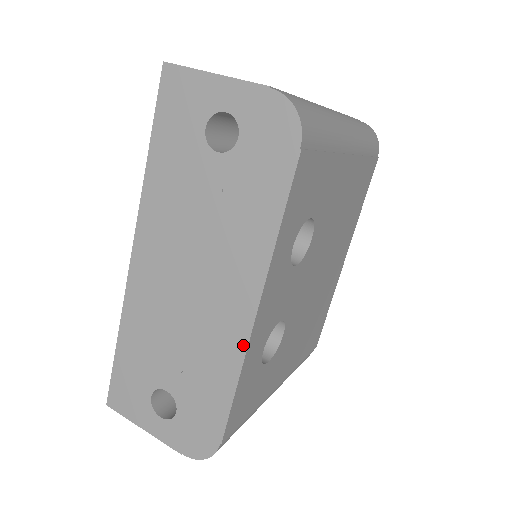
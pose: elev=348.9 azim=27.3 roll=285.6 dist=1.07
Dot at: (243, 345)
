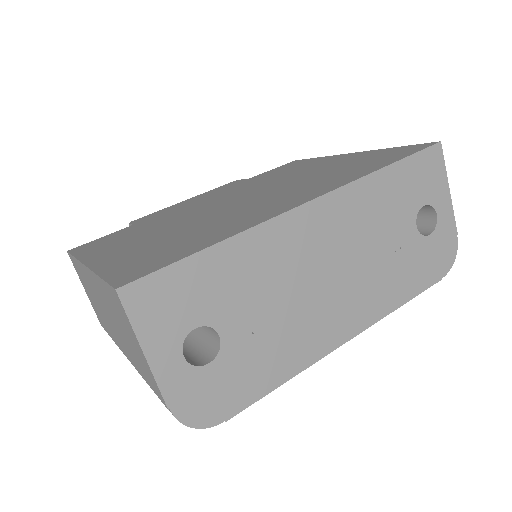
Dot at: (321, 354)
